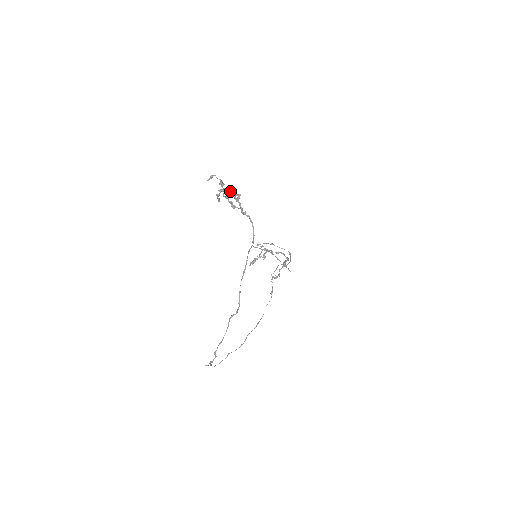
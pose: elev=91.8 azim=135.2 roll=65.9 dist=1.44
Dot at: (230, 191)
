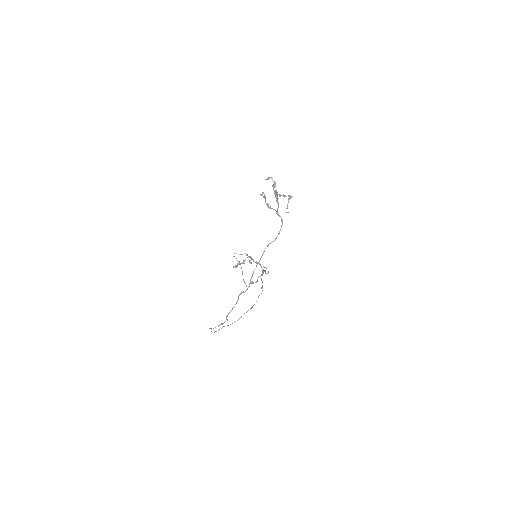
Dot at: (277, 193)
